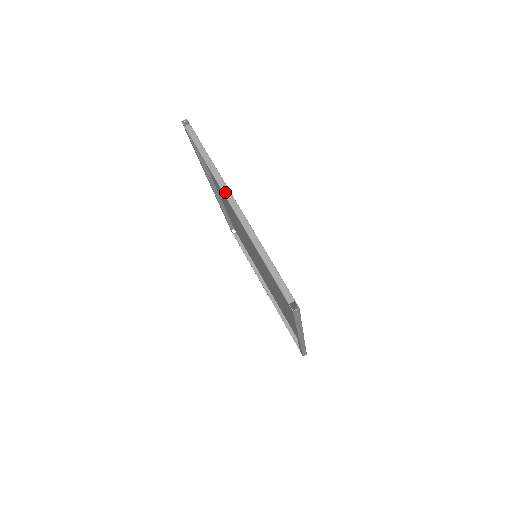
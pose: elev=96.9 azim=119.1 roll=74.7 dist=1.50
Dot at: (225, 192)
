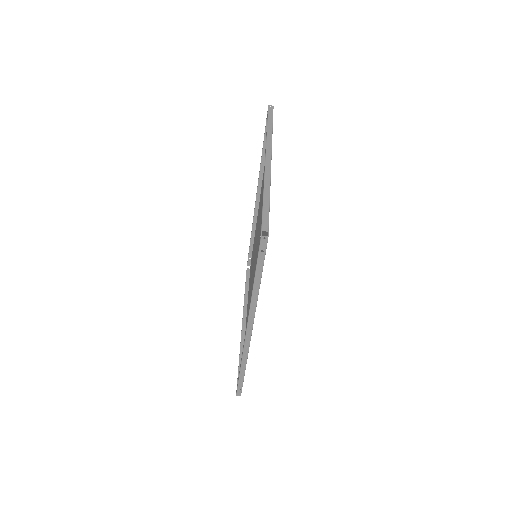
Dot at: (268, 150)
